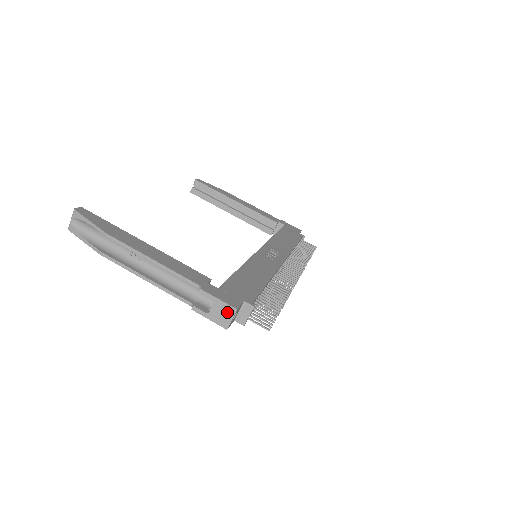
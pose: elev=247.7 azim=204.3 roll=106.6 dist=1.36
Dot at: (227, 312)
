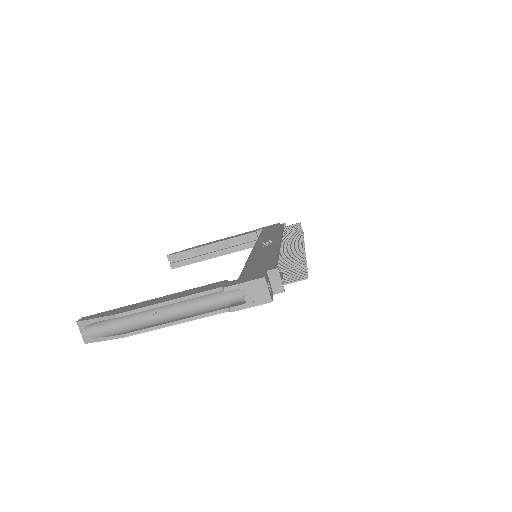
Dot at: (259, 287)
